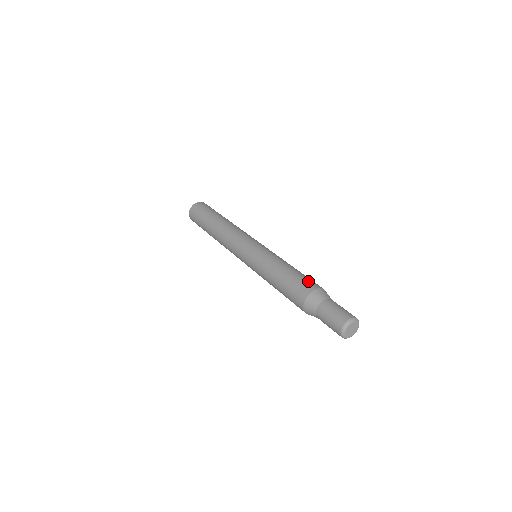
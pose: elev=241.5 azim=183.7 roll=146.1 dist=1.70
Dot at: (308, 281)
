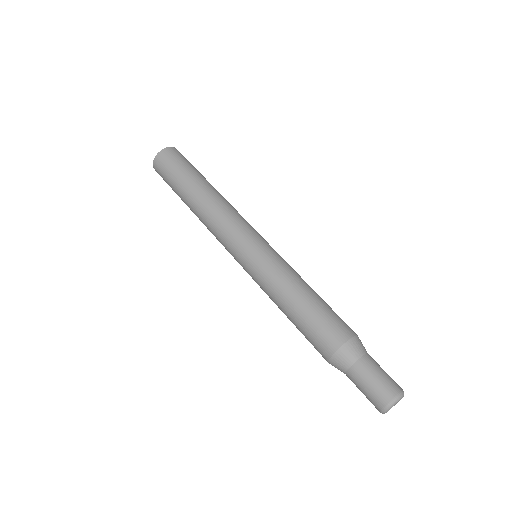
Dot at: occluded
